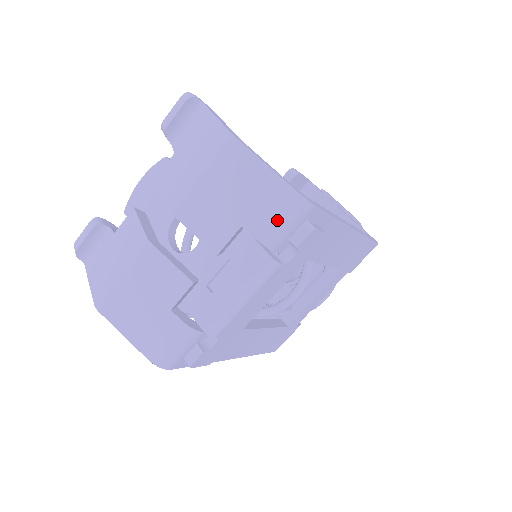
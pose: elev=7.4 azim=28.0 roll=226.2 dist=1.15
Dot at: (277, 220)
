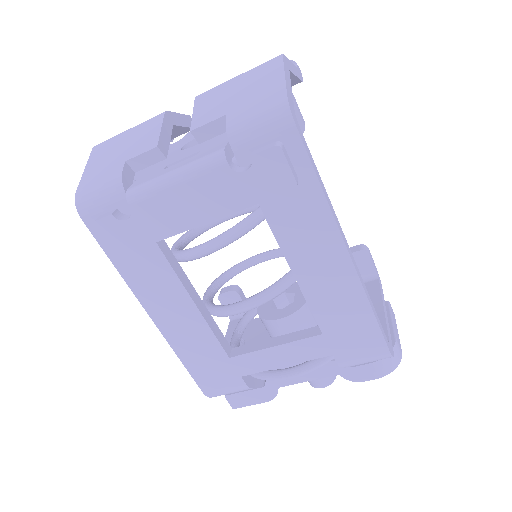
Dot at: (254, 117)
